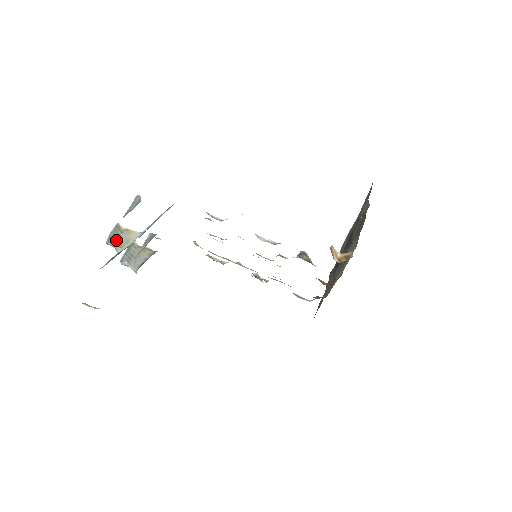
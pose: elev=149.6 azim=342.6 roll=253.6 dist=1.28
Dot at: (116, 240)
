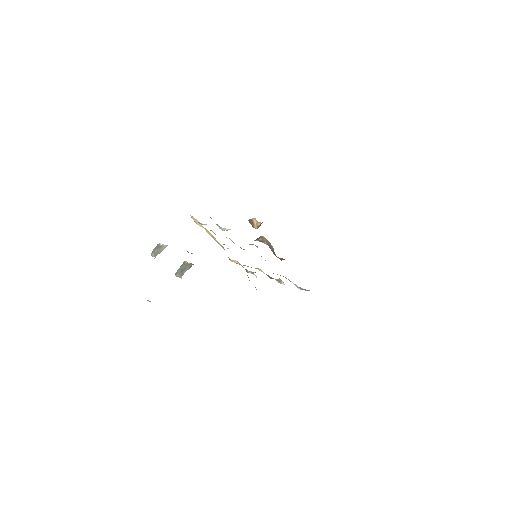
Dot at: (155, 252)
